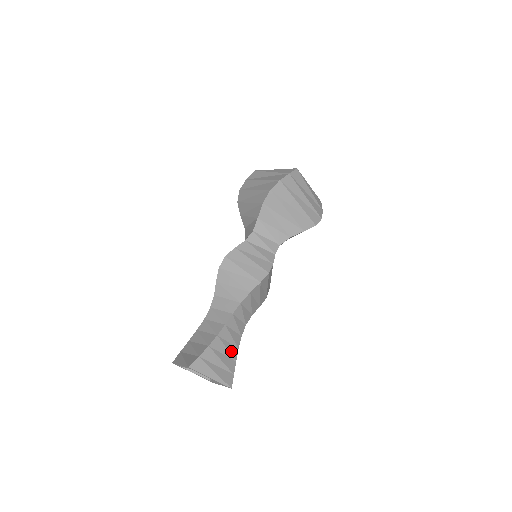
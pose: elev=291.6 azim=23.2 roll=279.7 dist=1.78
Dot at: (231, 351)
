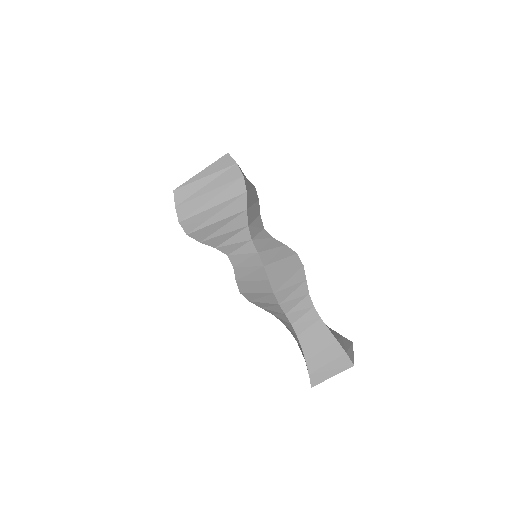
Dot at: (325, 341)
